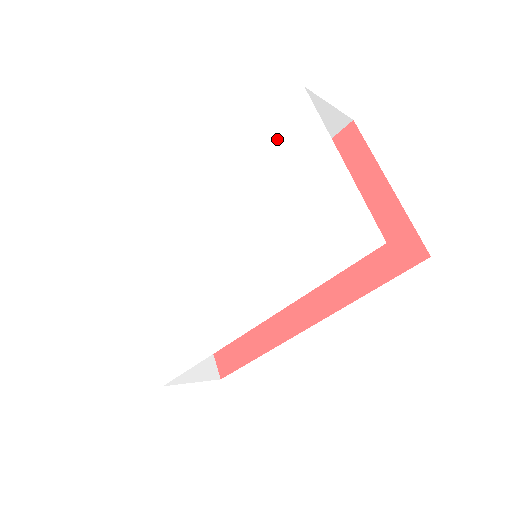
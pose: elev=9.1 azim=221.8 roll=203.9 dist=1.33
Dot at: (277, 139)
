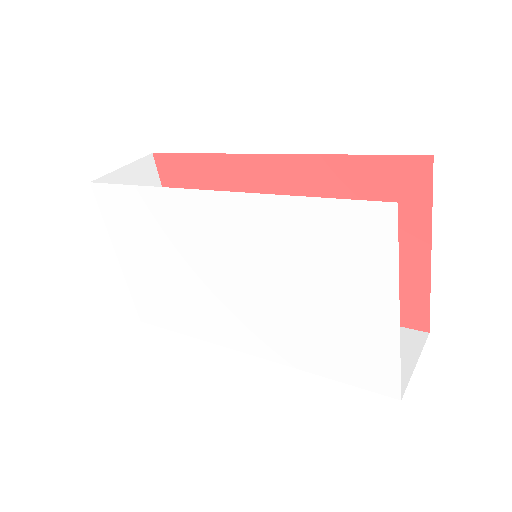
Dot at: (330, 230)
